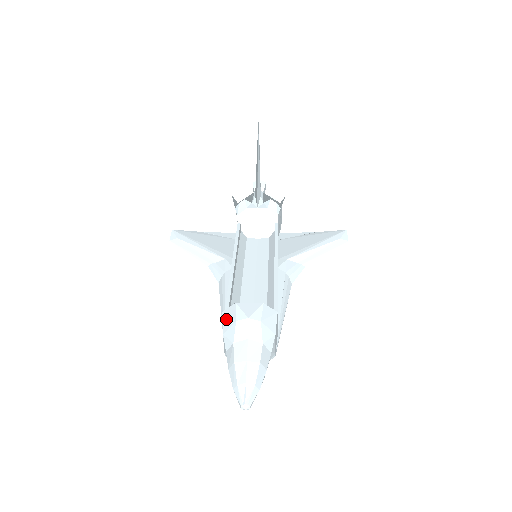
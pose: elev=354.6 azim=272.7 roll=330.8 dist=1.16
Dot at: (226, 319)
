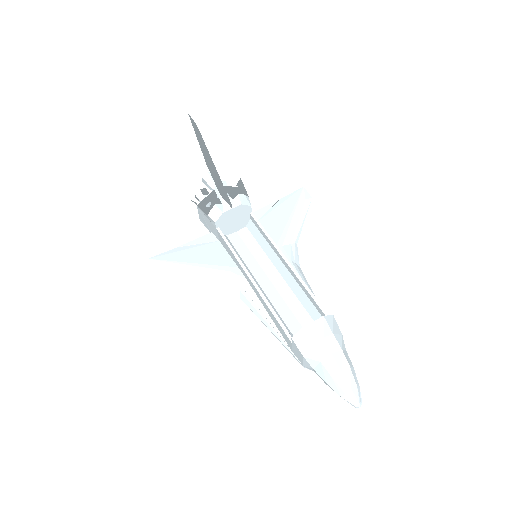
Dot at: (301, 344)
